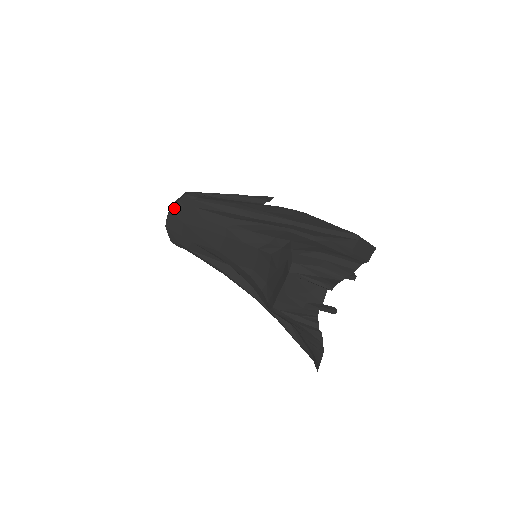
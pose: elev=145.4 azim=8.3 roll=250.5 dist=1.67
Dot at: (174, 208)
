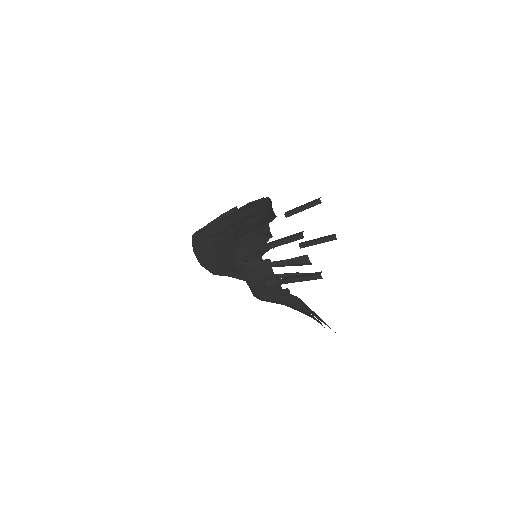
Dot at: (194, 249)
